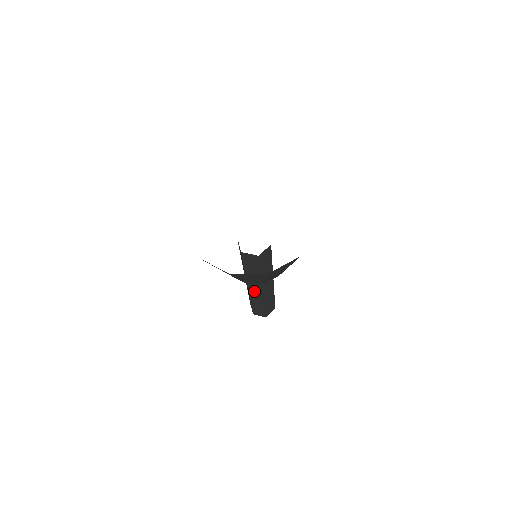
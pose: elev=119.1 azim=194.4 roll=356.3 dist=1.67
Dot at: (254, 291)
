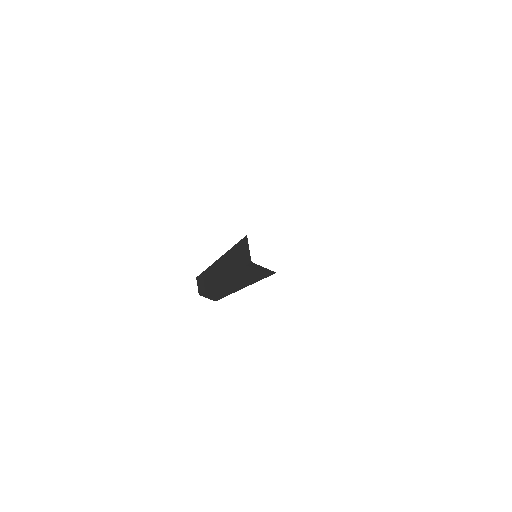
Dot at: occluded
